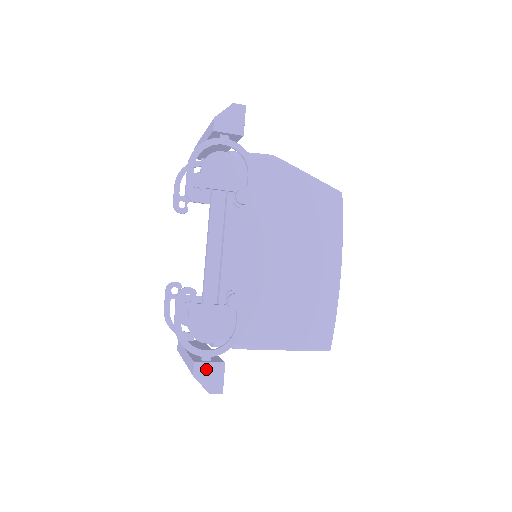
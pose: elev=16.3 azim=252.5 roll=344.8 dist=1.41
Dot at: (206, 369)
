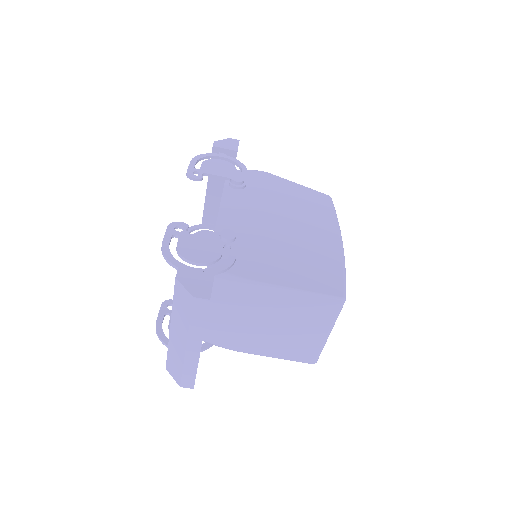
Dot at: (192, 275)
